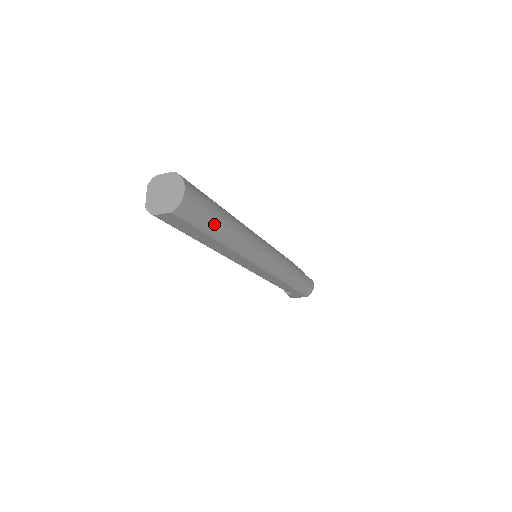
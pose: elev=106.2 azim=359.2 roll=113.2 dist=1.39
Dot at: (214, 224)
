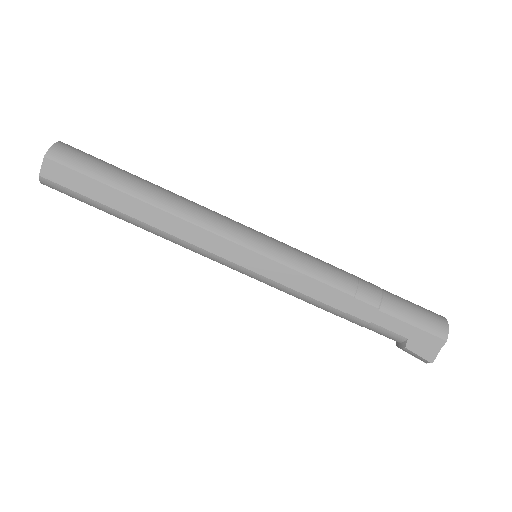
Dot at: (115, 175)
